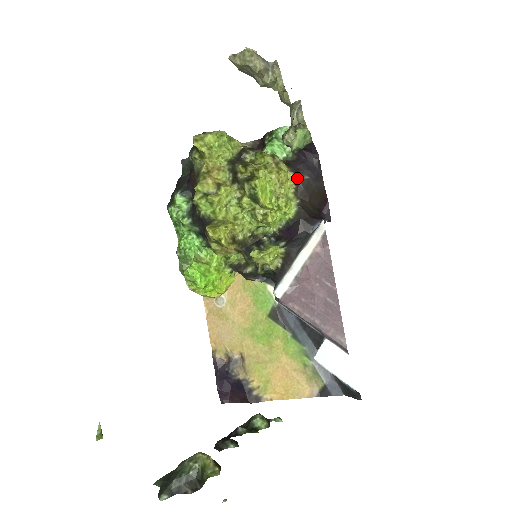
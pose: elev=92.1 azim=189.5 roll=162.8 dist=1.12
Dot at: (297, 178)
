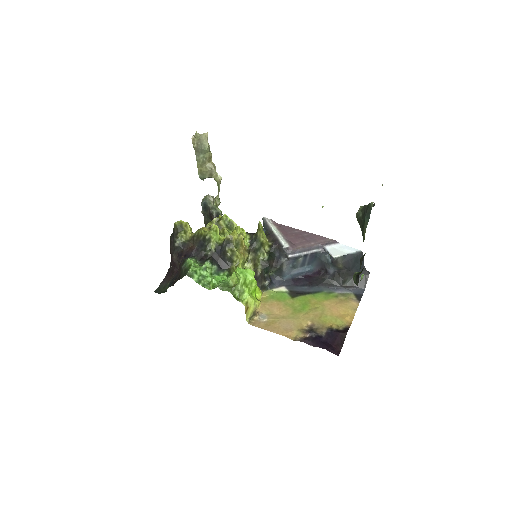
Dot at: occluded
